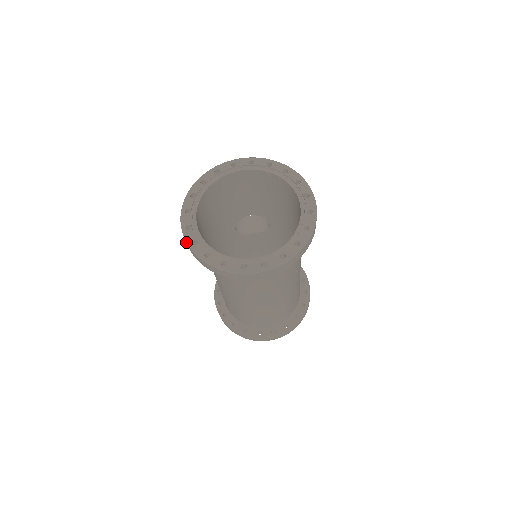
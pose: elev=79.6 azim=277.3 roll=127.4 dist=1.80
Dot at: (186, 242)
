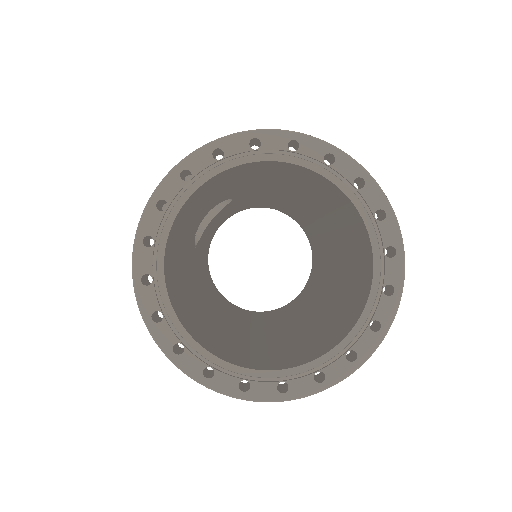
Dot at: occluded
